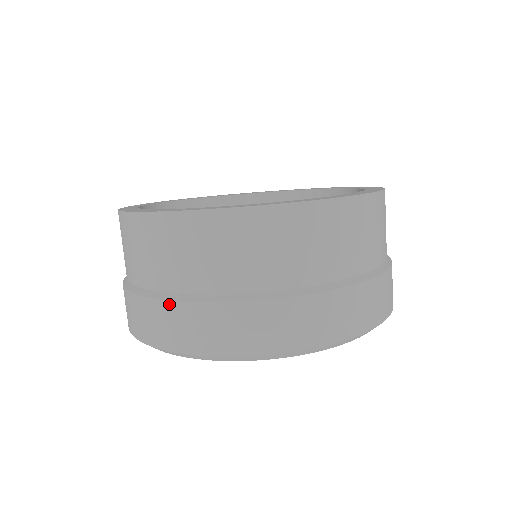
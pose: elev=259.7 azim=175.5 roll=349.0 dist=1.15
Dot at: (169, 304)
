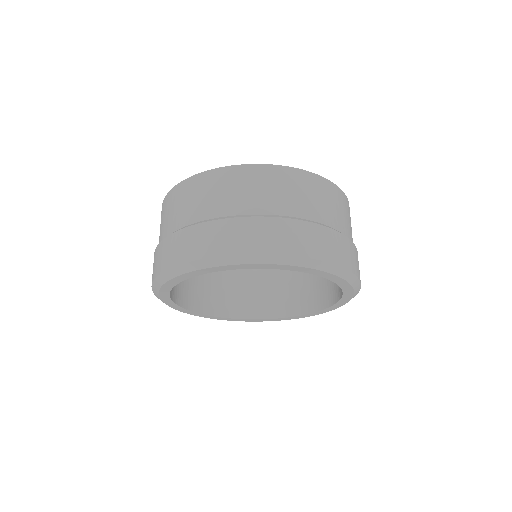
Dot at: (266, 219)
